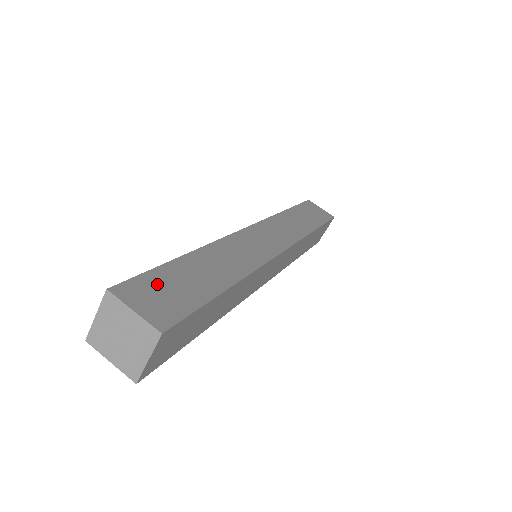
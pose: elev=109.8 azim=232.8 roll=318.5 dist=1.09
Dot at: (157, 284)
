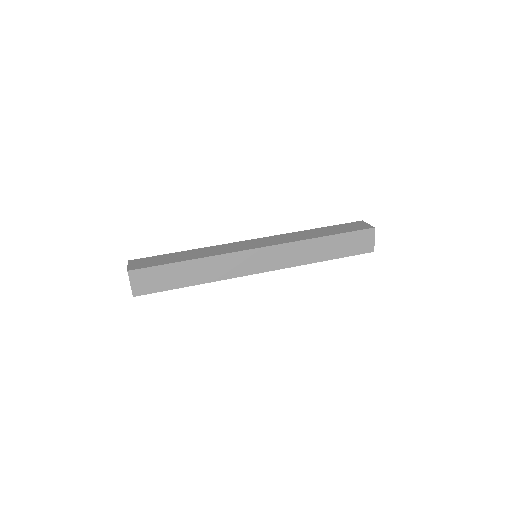
Dot at: (152, 274)
